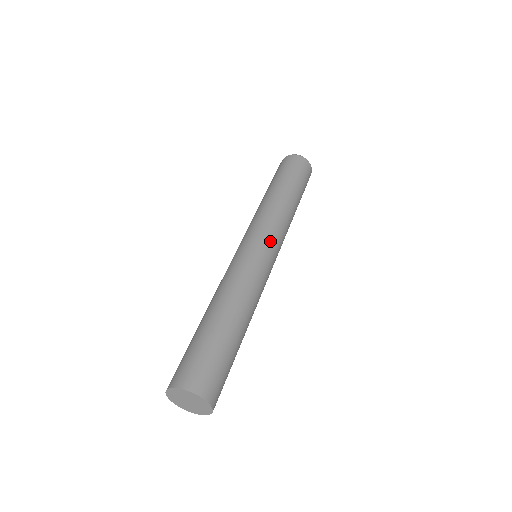
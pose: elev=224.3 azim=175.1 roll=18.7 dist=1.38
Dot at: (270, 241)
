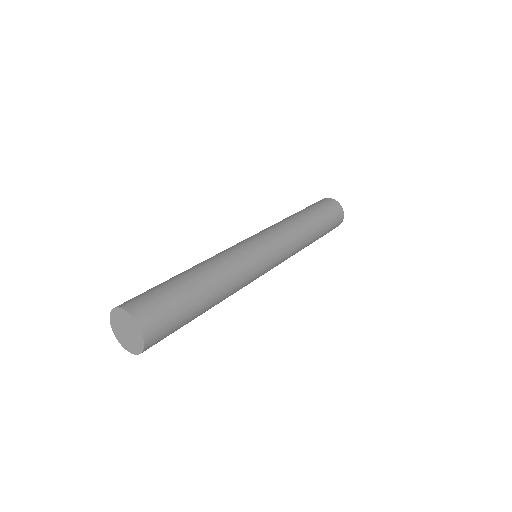
Dot at: (264, 236)
